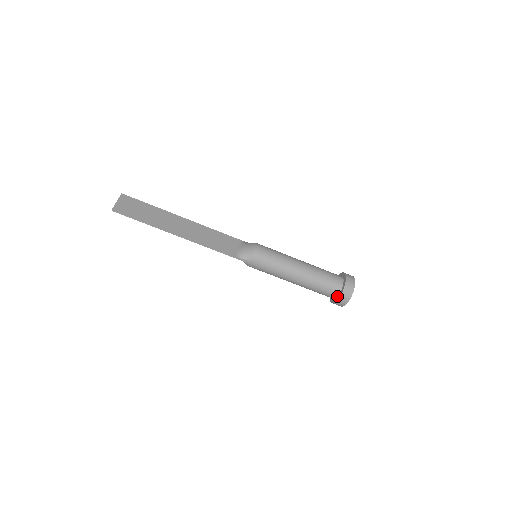
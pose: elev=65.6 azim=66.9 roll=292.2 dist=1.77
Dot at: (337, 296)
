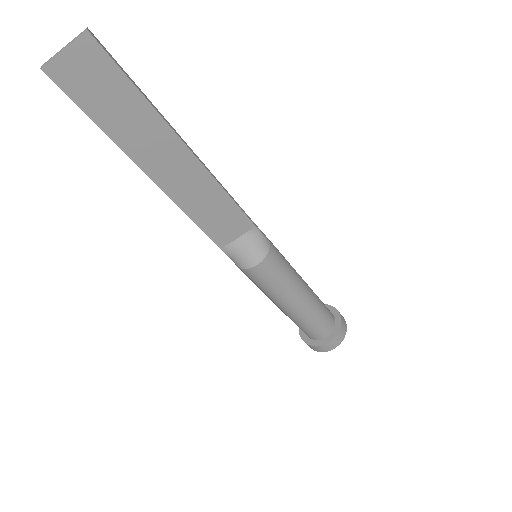
Dot at: occluded
